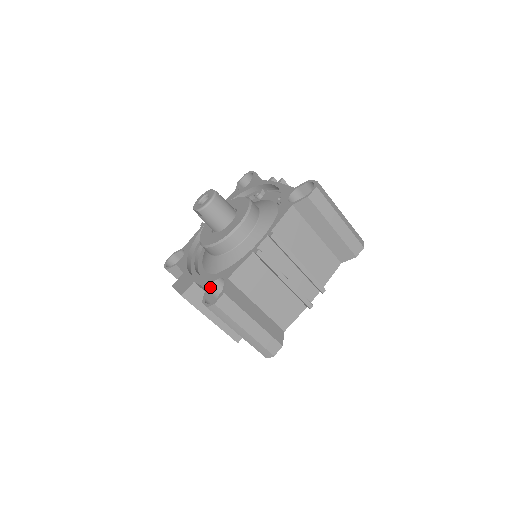
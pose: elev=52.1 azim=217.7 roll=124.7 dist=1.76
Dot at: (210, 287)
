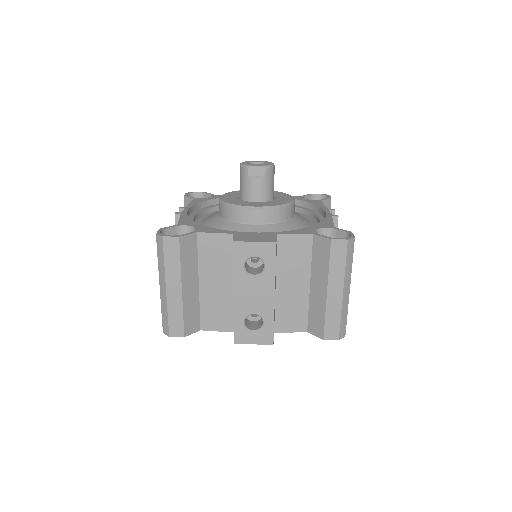
Dot at: (316, 234)
